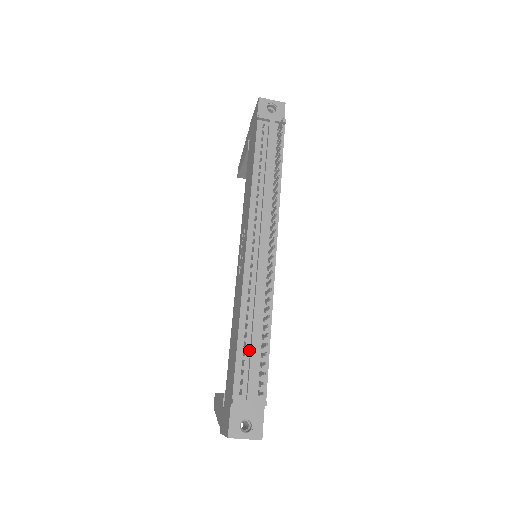
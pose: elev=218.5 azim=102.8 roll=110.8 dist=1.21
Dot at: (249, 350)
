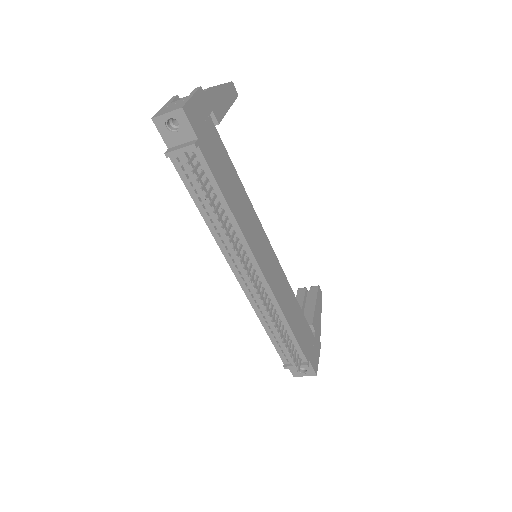
Dot at: (280, 340)
